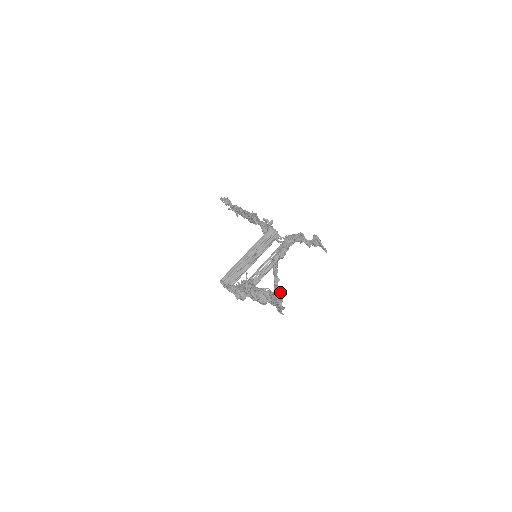
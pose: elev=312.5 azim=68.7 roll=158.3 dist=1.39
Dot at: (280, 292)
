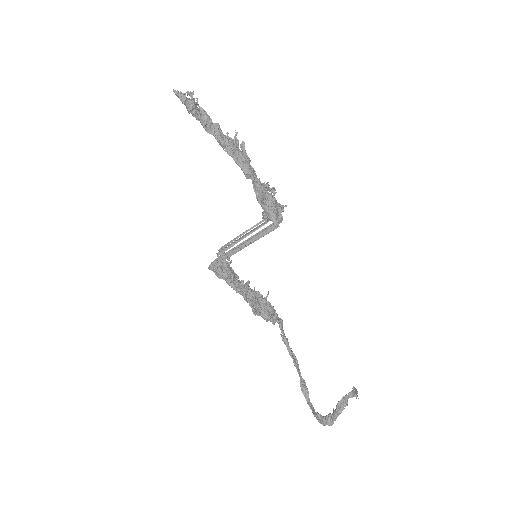
Dot at: (307, 389)
